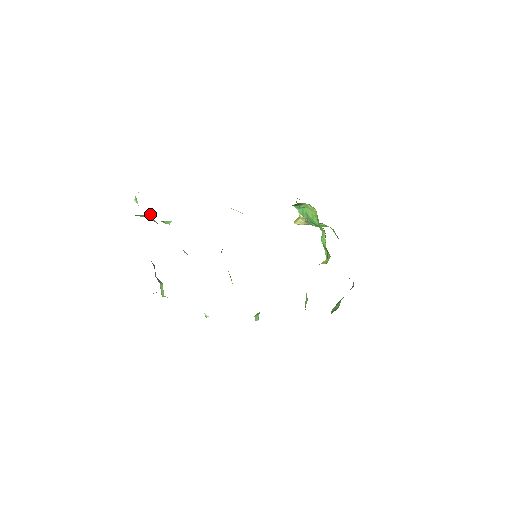
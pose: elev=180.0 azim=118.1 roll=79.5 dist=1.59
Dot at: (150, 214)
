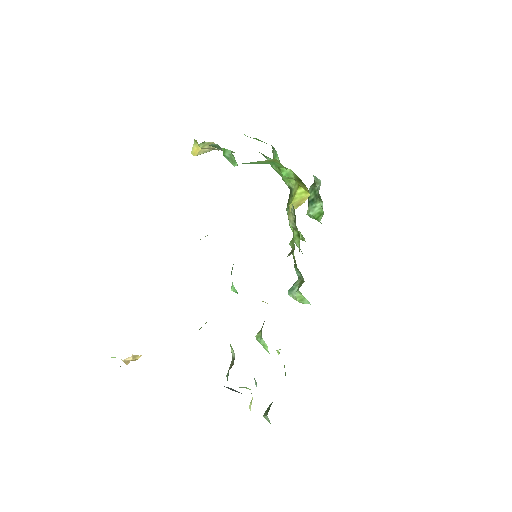
Dot at: occluded
